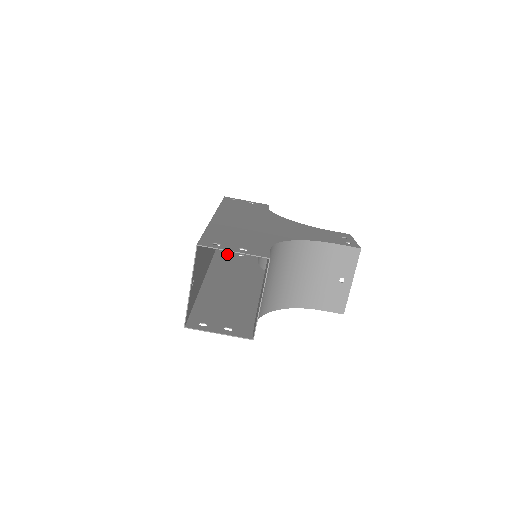
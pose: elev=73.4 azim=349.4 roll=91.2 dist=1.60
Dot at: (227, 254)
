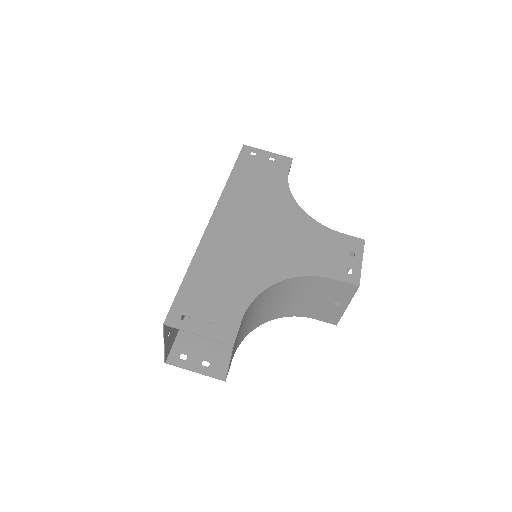
Dot at: occluded
